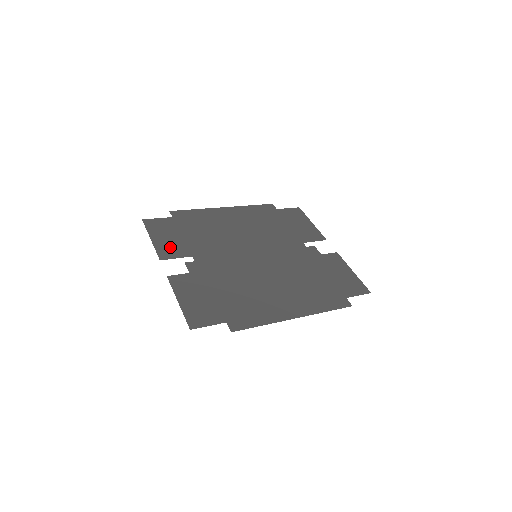
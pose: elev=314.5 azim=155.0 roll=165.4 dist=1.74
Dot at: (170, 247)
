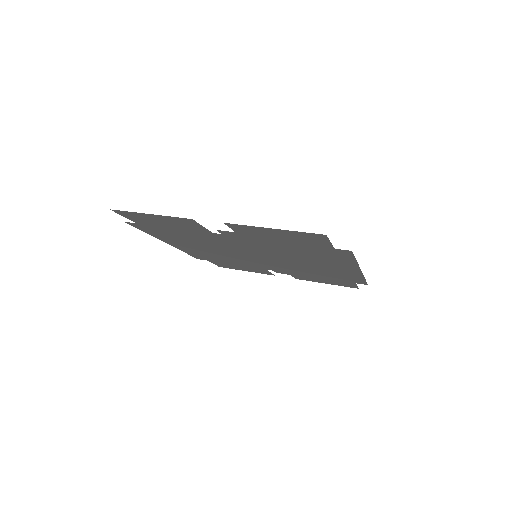
Dot at: (180, 223)
